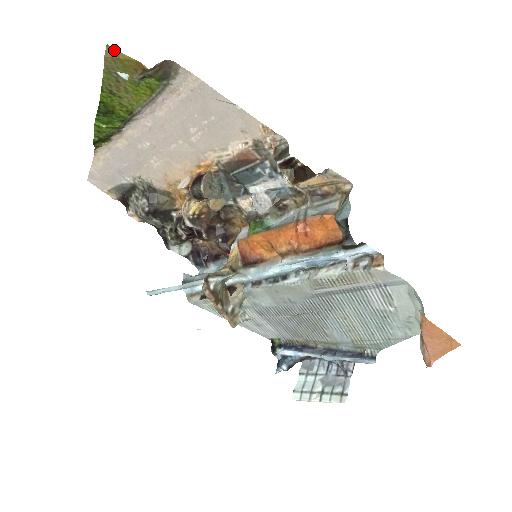
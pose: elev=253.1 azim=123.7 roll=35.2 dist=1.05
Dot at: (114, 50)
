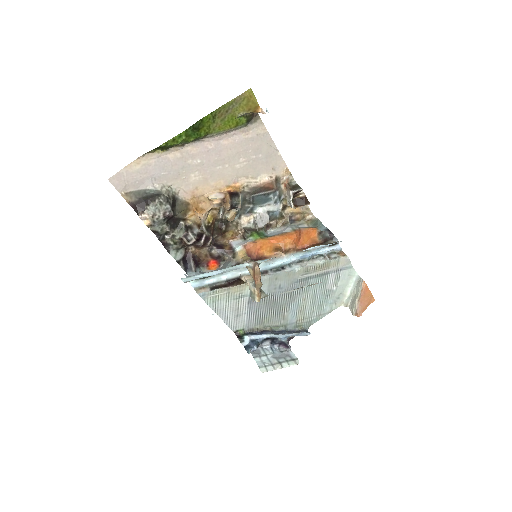
Dot at: (252, 93)
